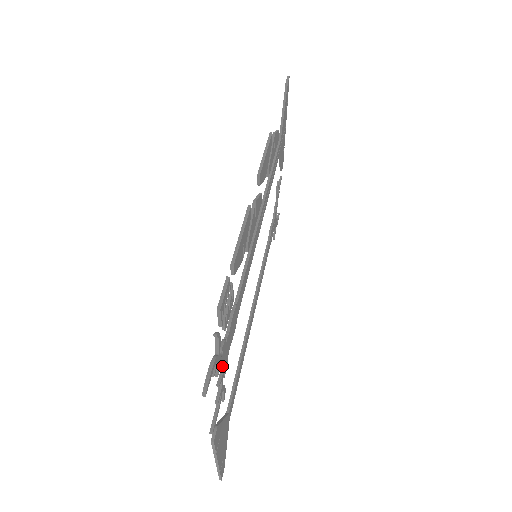
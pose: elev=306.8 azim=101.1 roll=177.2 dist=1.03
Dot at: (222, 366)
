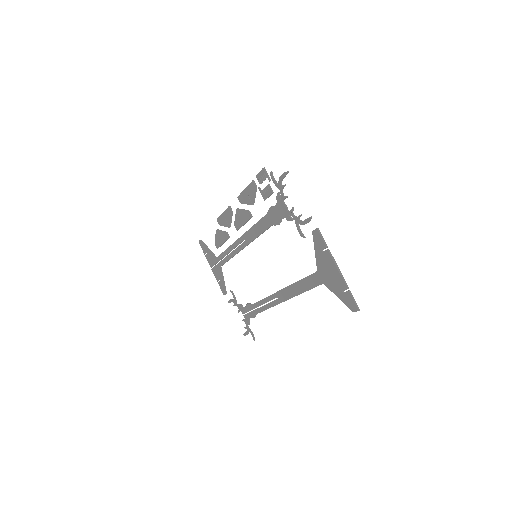
Dot at: (287, 207)
